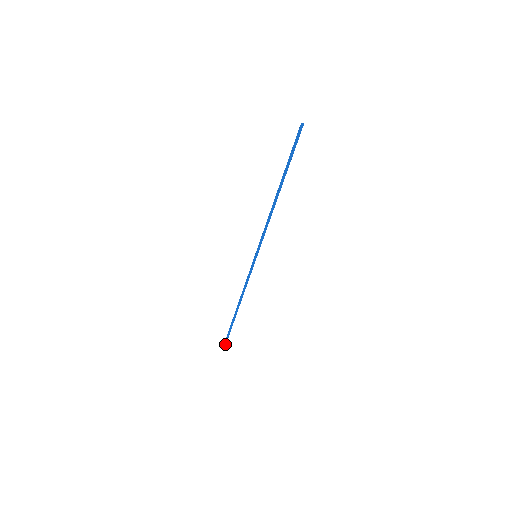
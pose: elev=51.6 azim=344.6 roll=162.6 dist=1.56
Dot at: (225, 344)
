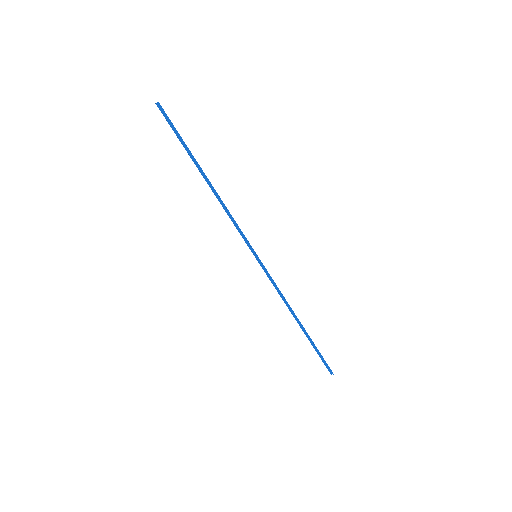
Dot at: (332, 372)
